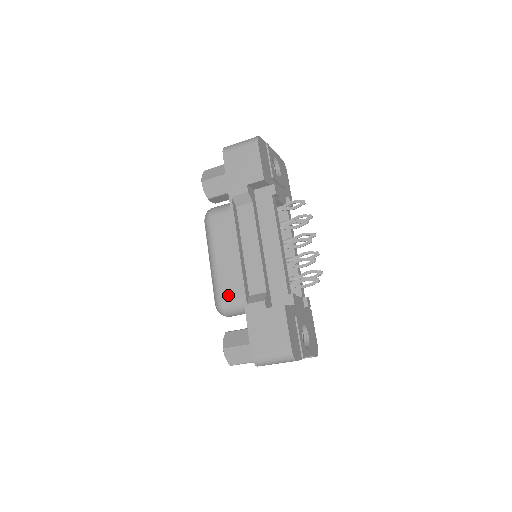
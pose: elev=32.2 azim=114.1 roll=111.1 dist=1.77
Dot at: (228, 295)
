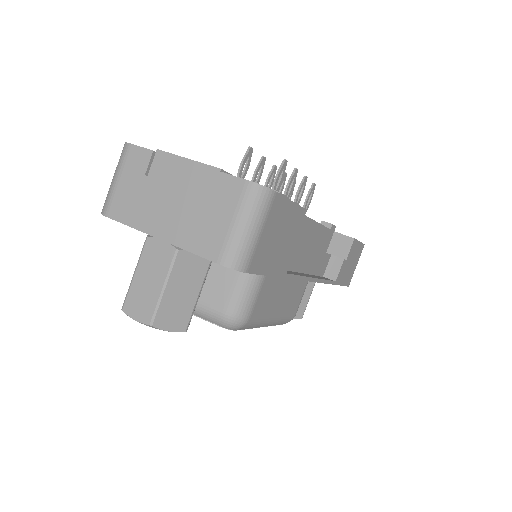
Dot at: occluded
